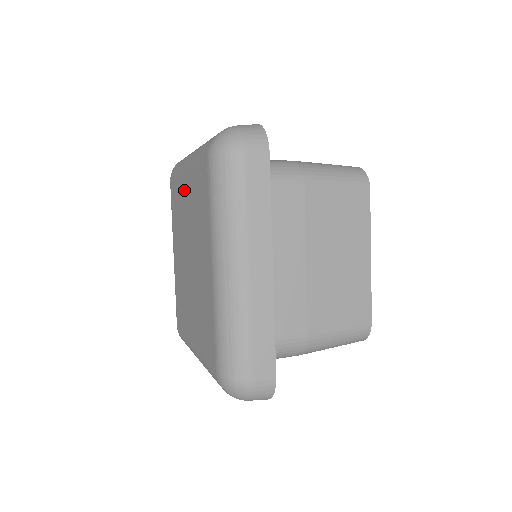
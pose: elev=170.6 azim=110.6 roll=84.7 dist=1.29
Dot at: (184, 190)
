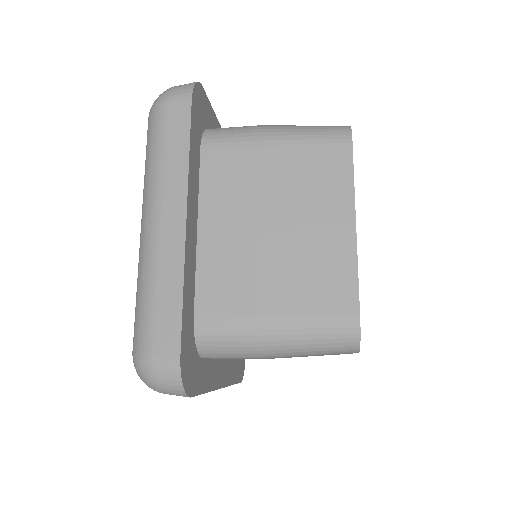
Dot at: occluded
